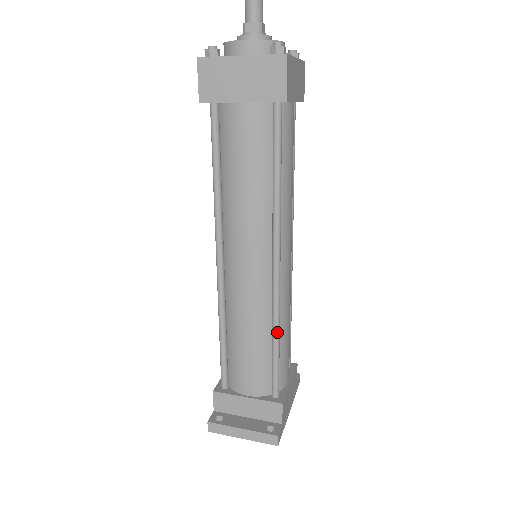
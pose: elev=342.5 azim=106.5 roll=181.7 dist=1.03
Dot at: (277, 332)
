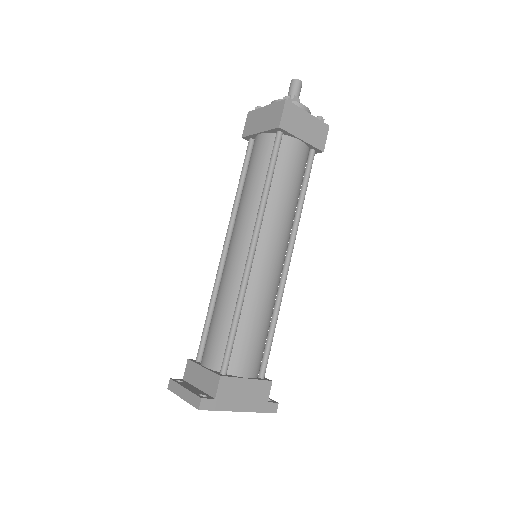
Dot at: (238, 307)
